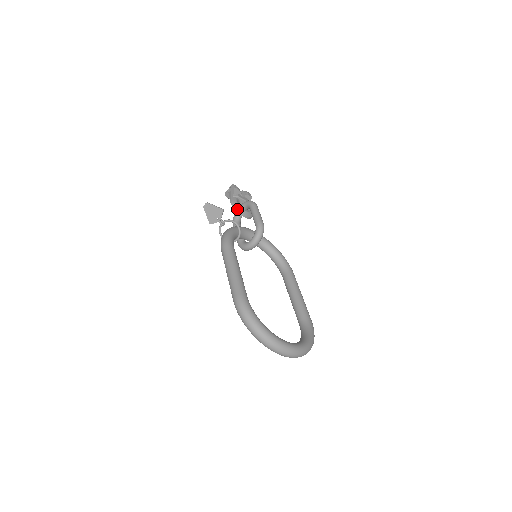
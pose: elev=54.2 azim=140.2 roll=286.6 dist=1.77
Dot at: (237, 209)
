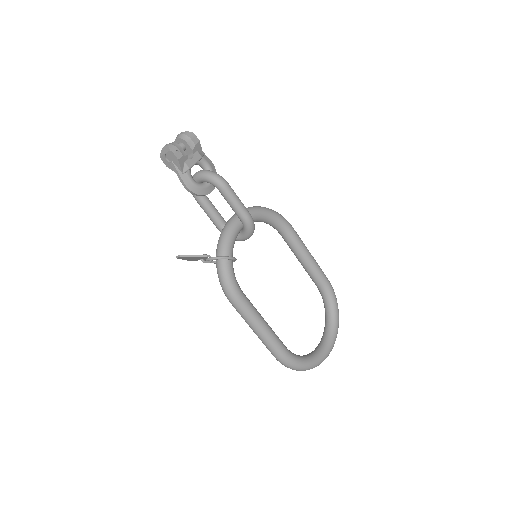
Dot at: (200, 195)
